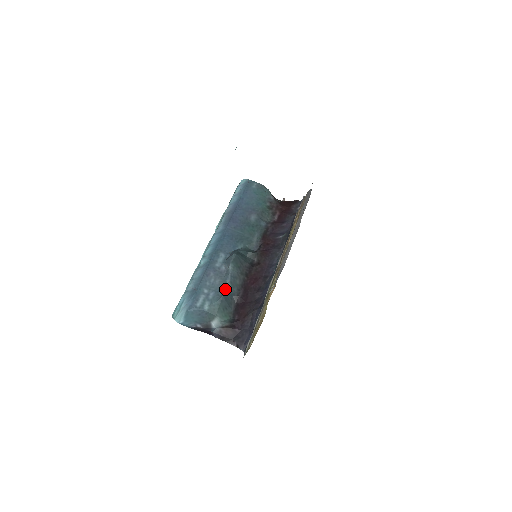
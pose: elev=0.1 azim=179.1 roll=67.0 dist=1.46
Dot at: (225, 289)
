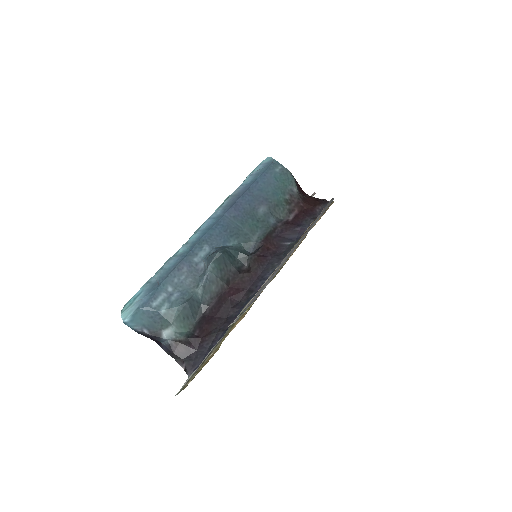
Dot at: (194, 293)
